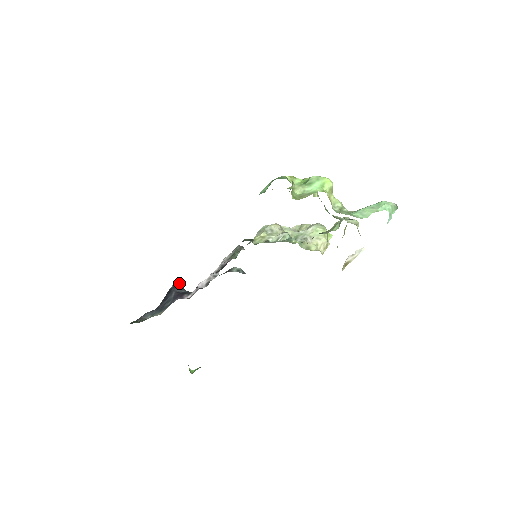
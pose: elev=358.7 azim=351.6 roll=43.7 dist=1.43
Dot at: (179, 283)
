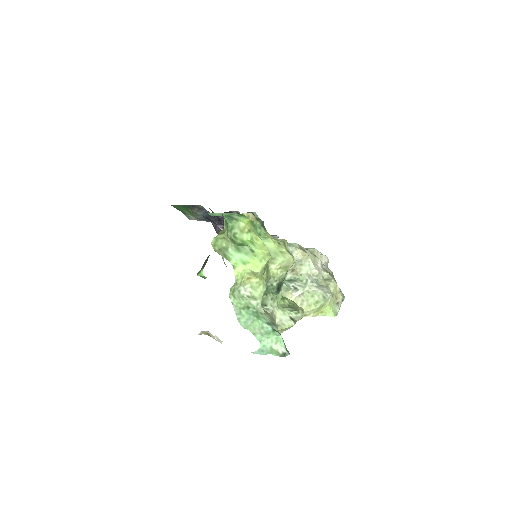
Dot at: occluded
